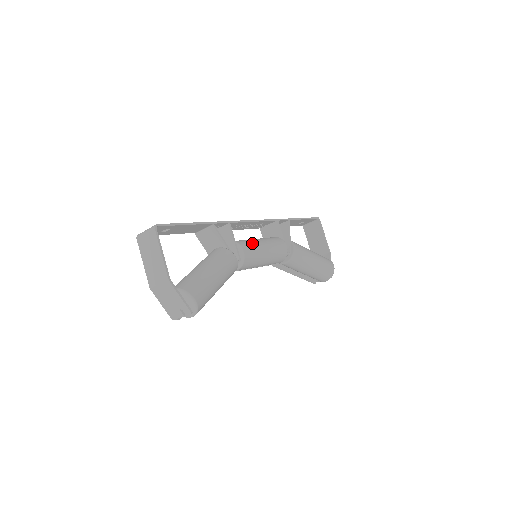
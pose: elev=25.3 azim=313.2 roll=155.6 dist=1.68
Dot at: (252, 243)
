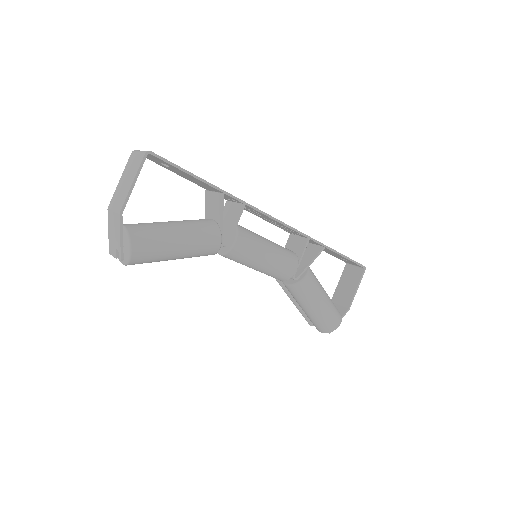
Dot at: (255, 240)
